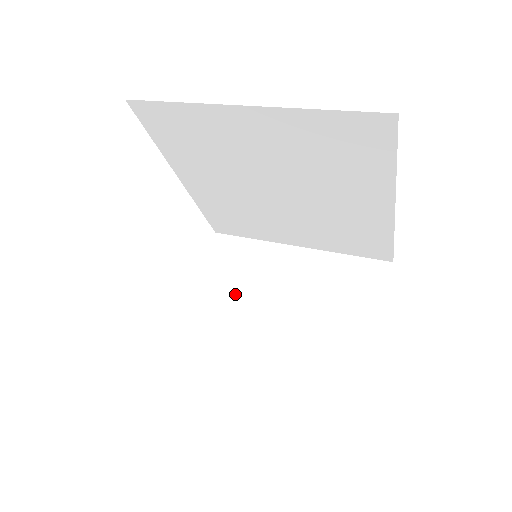
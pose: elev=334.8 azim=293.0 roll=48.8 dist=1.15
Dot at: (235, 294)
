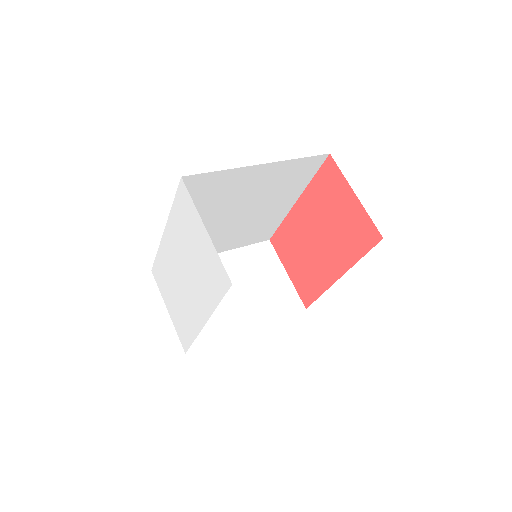
Dot at: occluded
